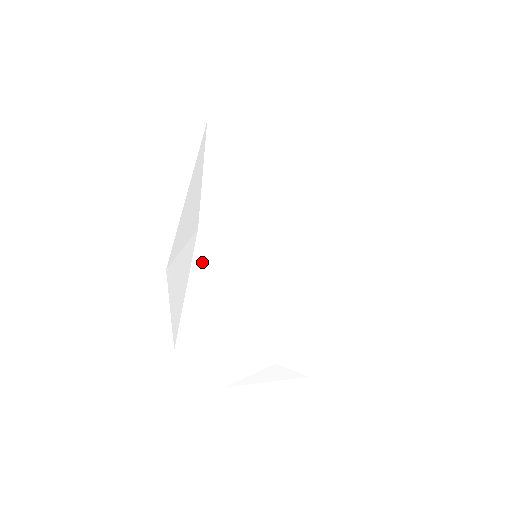
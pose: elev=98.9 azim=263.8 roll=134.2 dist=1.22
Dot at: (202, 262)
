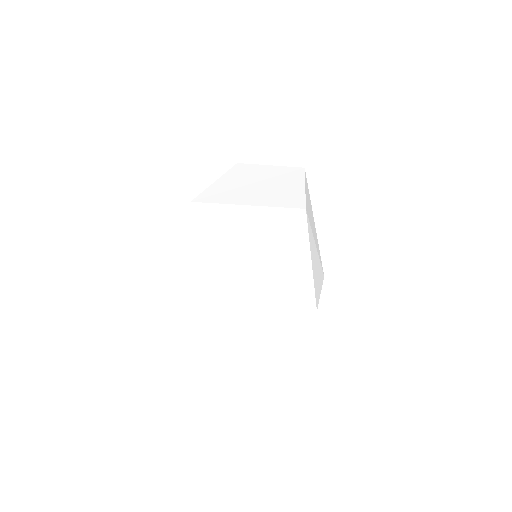
Dot at: (192, 226)
